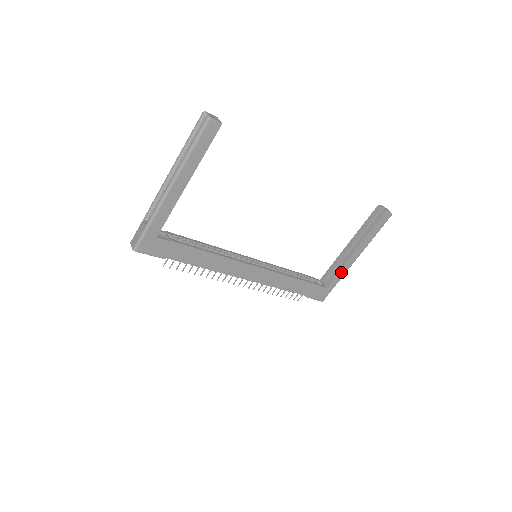
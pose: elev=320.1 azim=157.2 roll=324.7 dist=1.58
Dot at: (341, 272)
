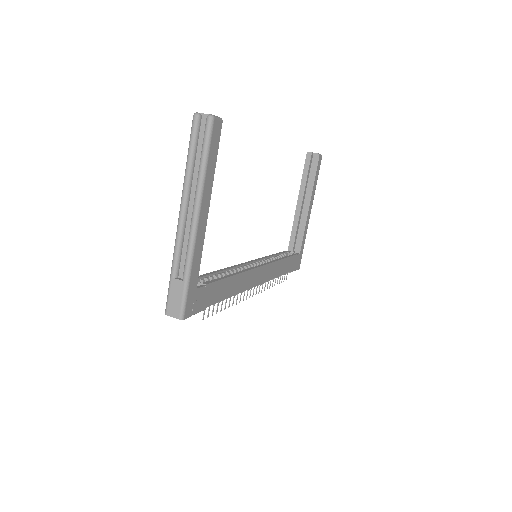
Dot at: (305, 232)
